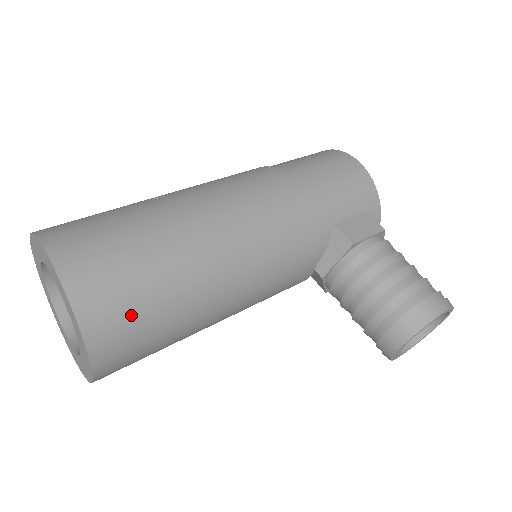
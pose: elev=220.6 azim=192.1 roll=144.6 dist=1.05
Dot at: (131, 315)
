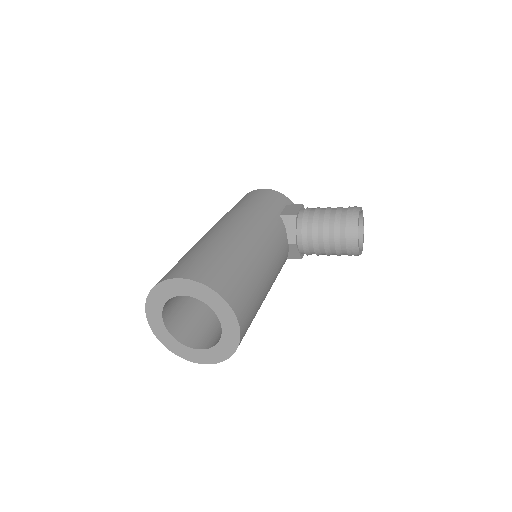
Dot at: (235, 284)
